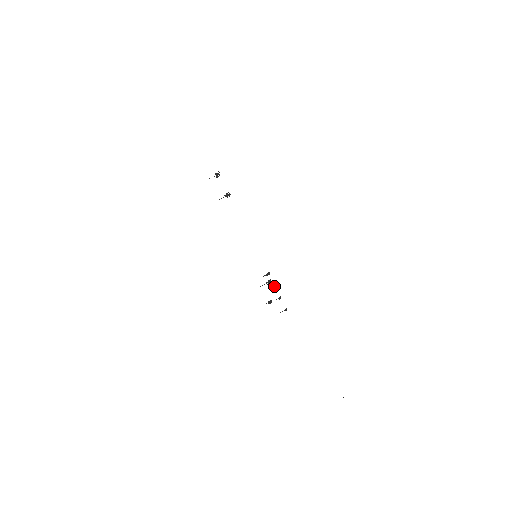
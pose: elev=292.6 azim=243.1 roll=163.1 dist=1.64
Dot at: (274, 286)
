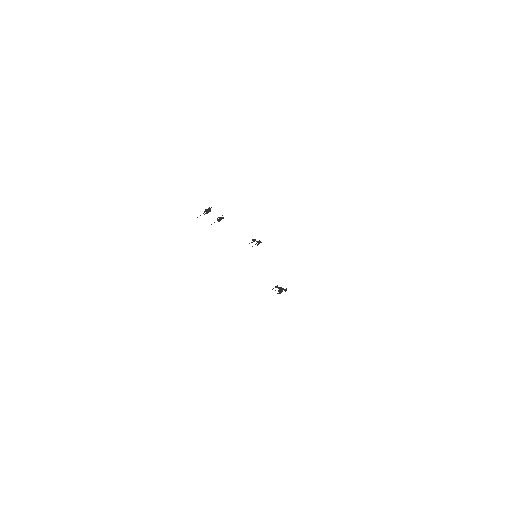
Dot at: (279, 287)
